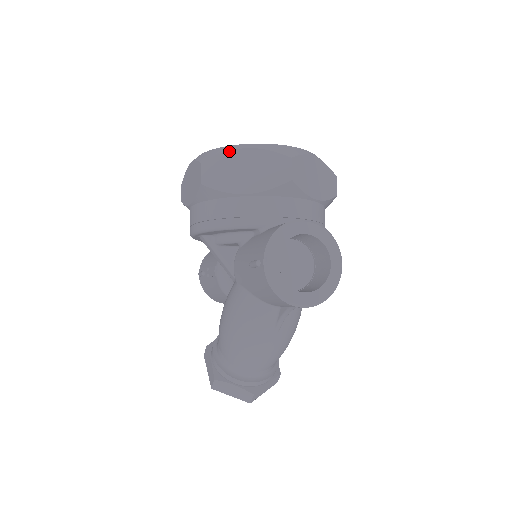
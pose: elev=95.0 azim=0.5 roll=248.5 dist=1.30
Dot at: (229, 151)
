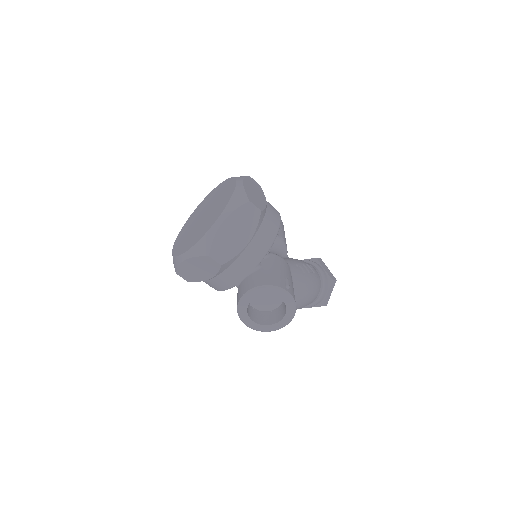
Dot at: (180, 264)
